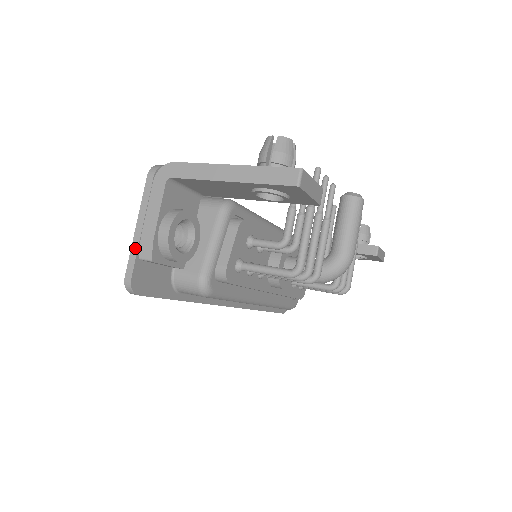
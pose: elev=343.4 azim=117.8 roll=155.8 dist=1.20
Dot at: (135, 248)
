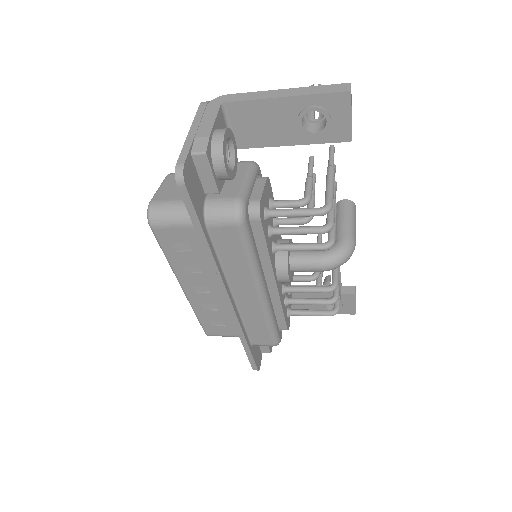
Dot at: (188, 144)
